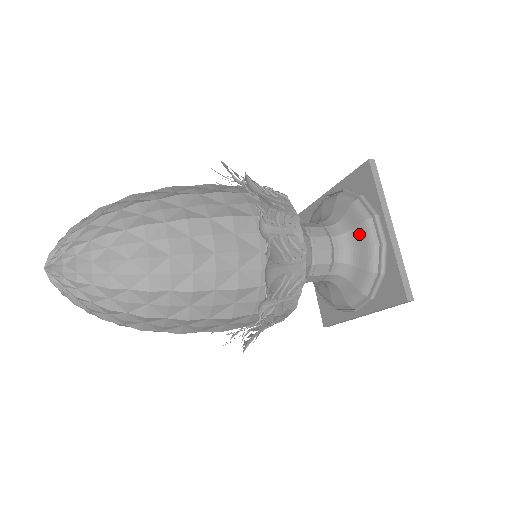
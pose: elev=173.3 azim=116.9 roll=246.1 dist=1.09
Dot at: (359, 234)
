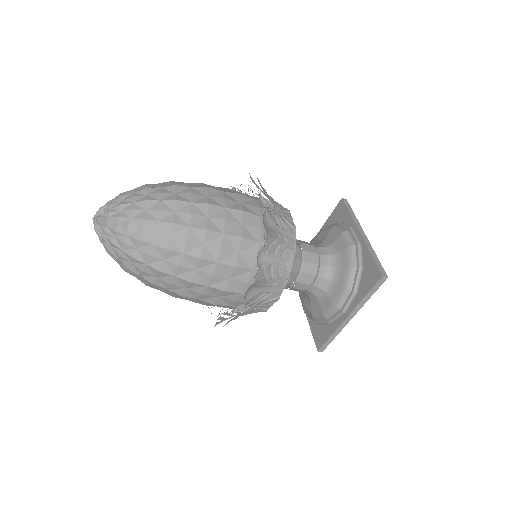
Dot at: (339, 243)
